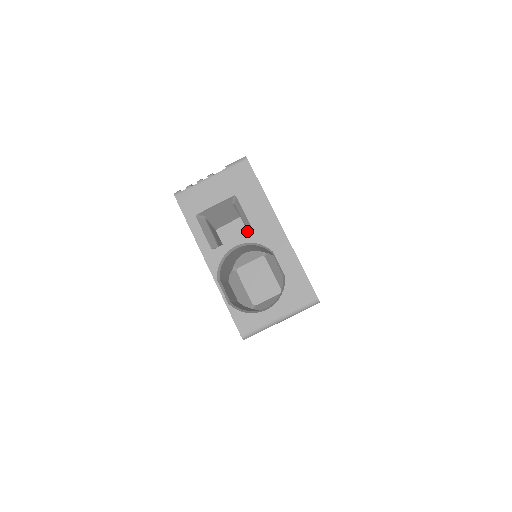
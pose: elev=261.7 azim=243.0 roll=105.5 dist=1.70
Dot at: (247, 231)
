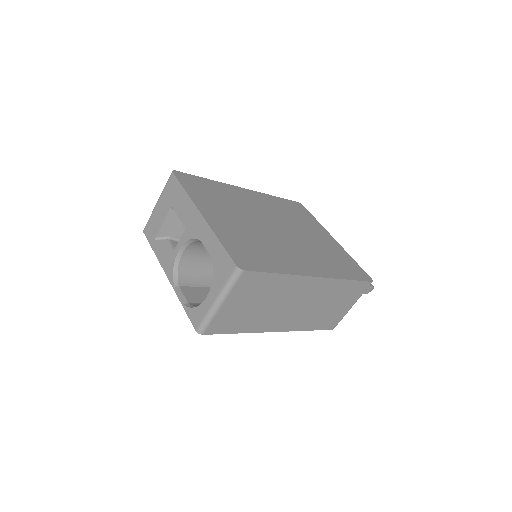
Dot at: occluded
